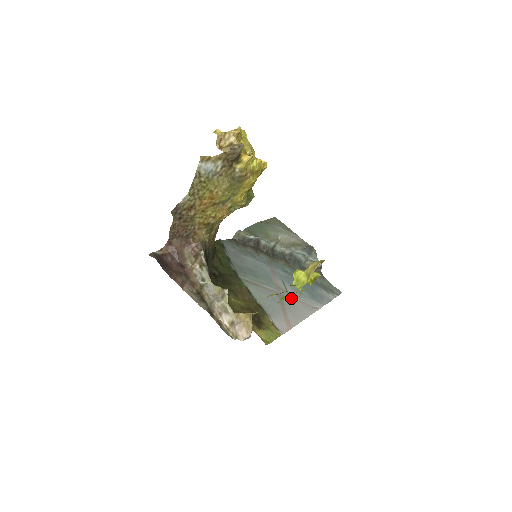
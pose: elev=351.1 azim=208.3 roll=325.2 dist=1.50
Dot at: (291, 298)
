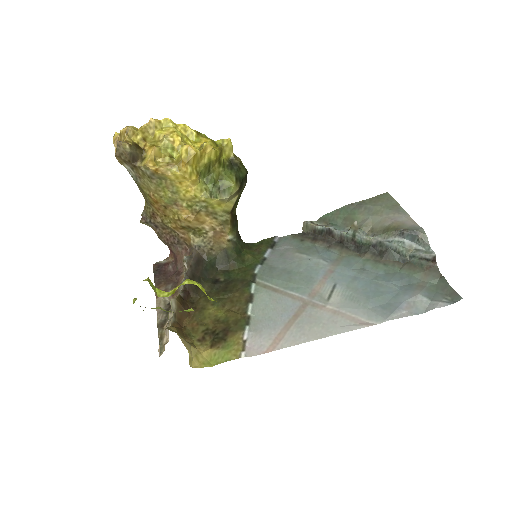
Dot at: (325, 308)
